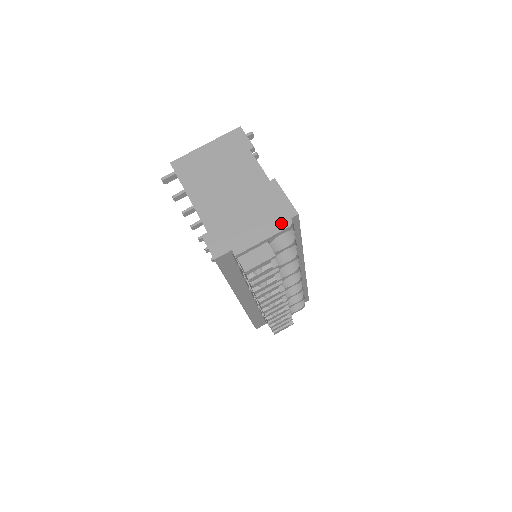
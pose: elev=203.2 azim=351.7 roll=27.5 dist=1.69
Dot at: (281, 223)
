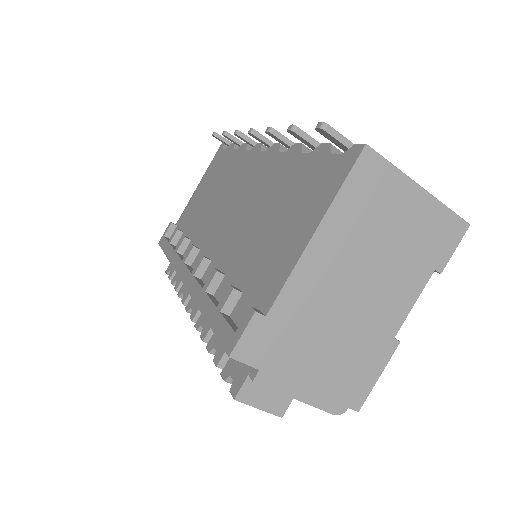
Dot at: (335, 402)
